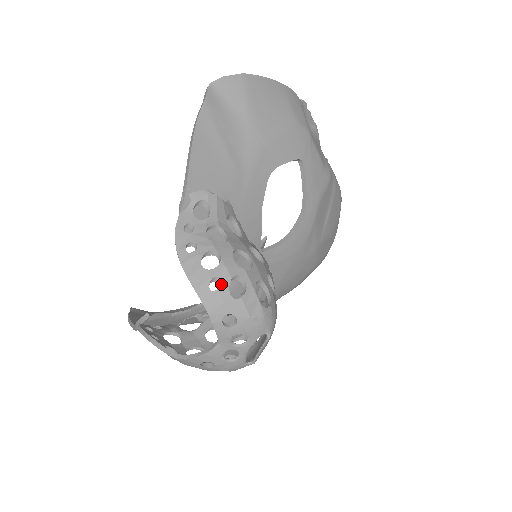
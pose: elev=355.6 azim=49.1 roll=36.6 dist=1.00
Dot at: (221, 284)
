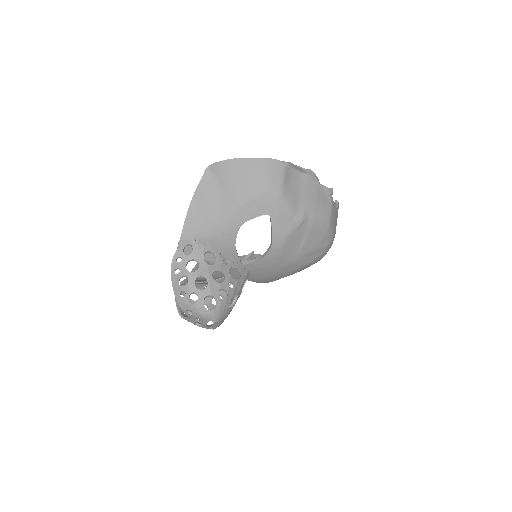
Dot at: (185, 295)
